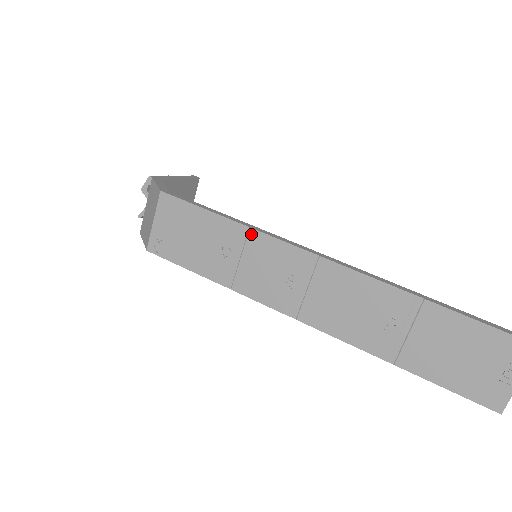
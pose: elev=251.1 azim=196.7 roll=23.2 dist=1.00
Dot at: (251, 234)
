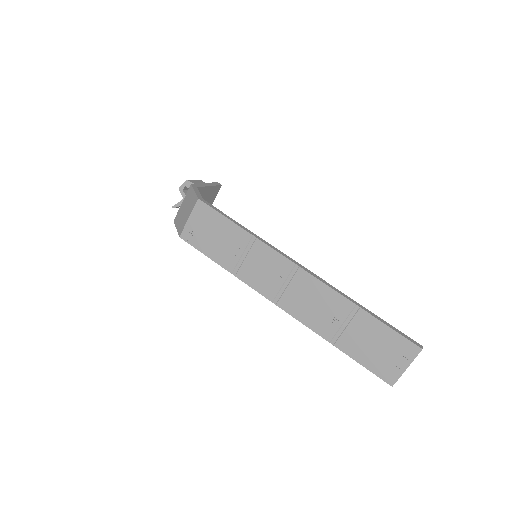
Dot at: (256, 242)
